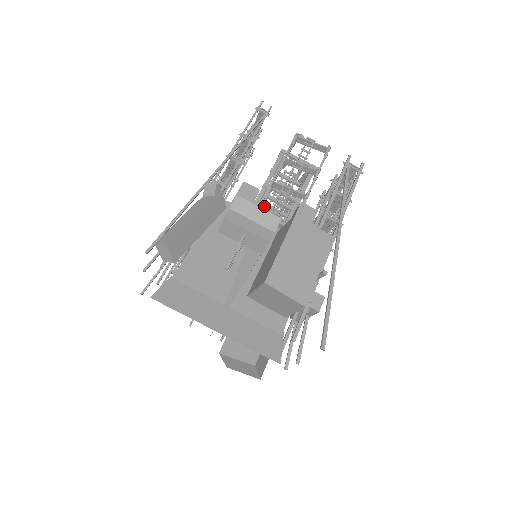
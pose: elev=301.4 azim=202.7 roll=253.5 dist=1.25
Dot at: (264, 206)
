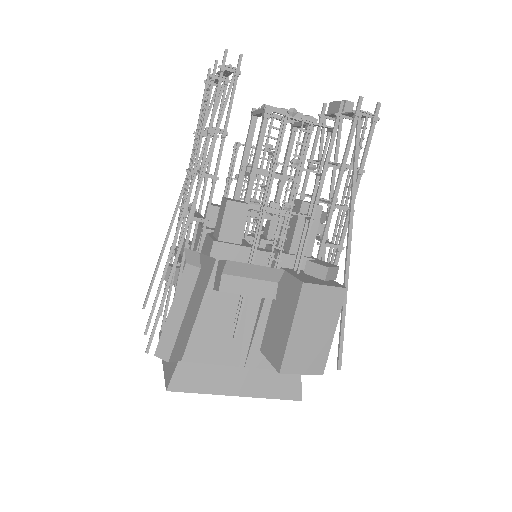
Dot at: occluded
